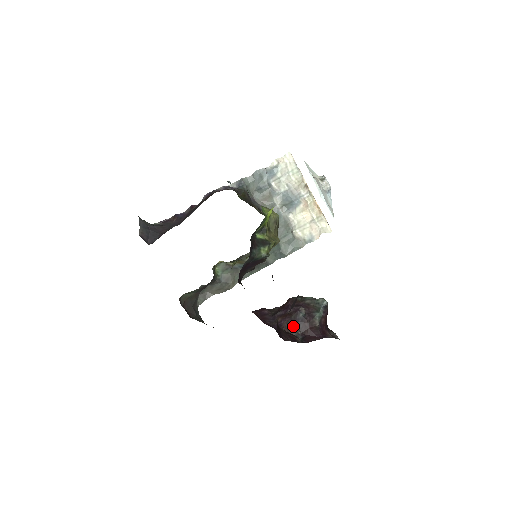
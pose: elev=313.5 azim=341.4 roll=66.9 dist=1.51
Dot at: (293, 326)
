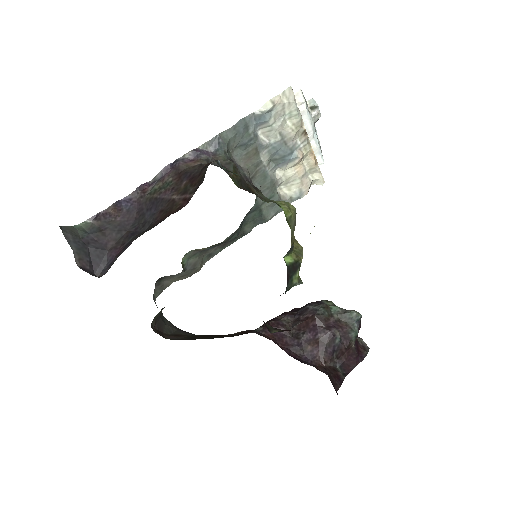
Dot at: (330, 356)
